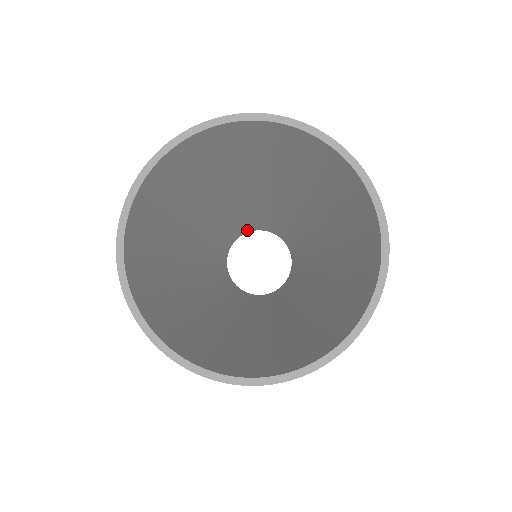
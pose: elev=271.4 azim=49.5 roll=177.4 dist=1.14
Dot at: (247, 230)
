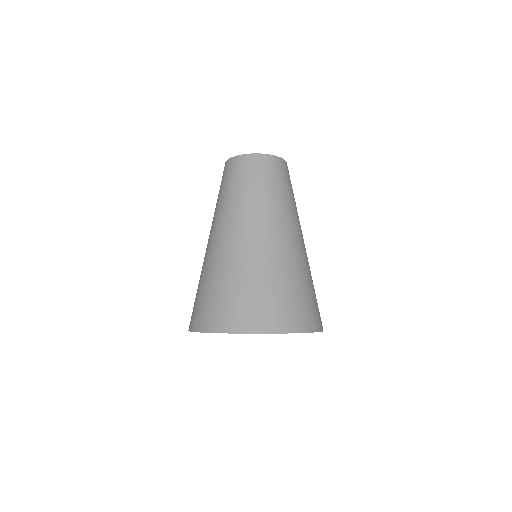
Dot at: (267, 160)
